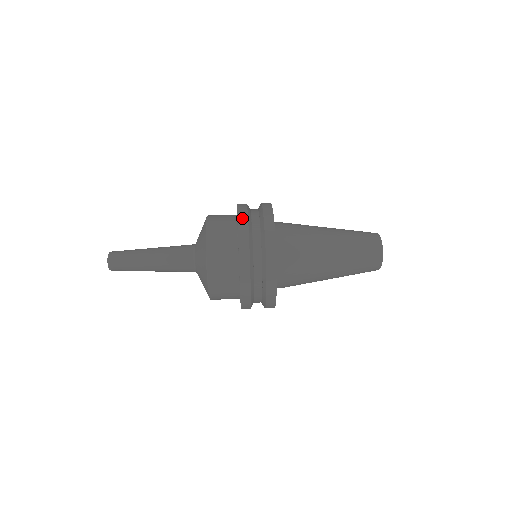
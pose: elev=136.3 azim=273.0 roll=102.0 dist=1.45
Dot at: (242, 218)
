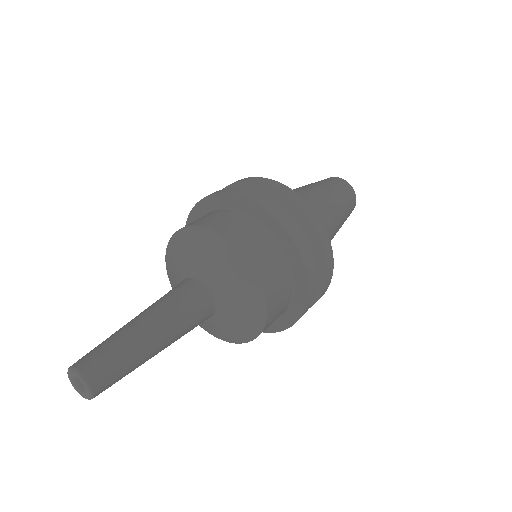
Dot at: (257, 199)
